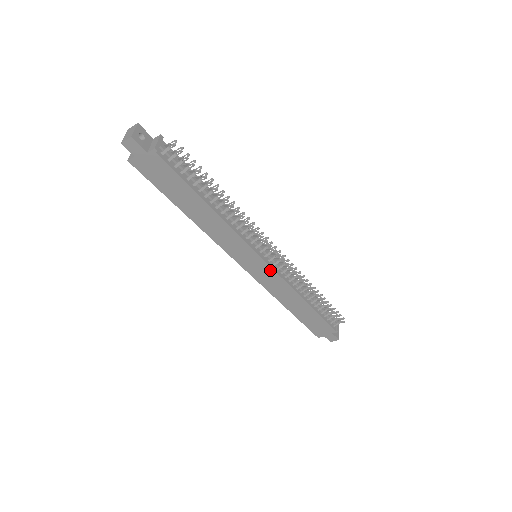
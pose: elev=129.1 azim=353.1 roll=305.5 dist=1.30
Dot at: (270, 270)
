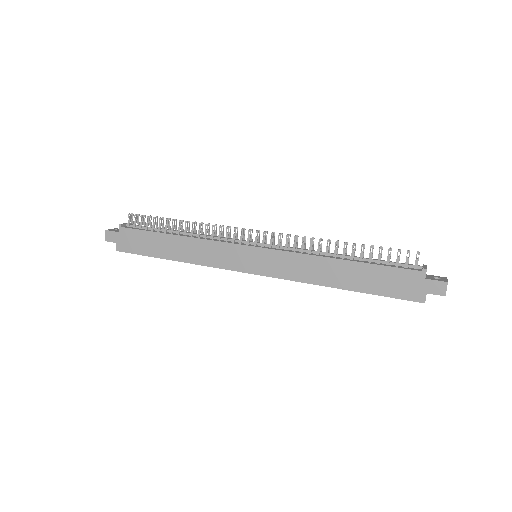
Dot at: (270, 253)
